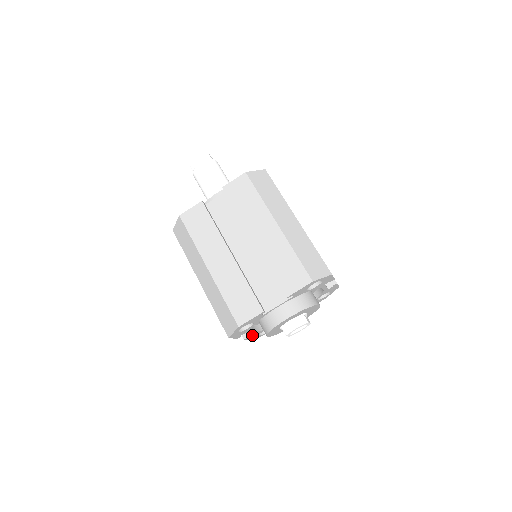
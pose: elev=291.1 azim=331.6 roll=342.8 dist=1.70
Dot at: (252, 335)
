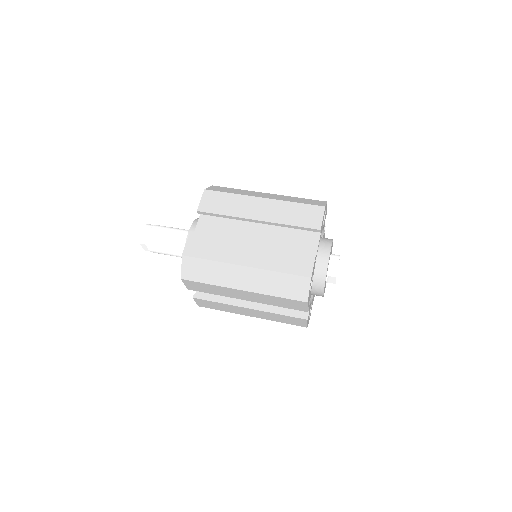
Dot at: (308, 313)
